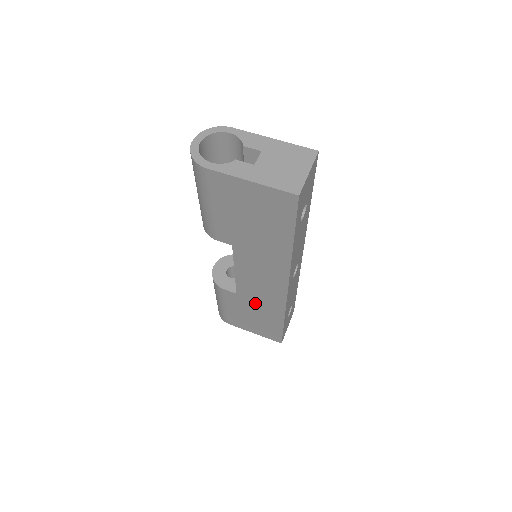
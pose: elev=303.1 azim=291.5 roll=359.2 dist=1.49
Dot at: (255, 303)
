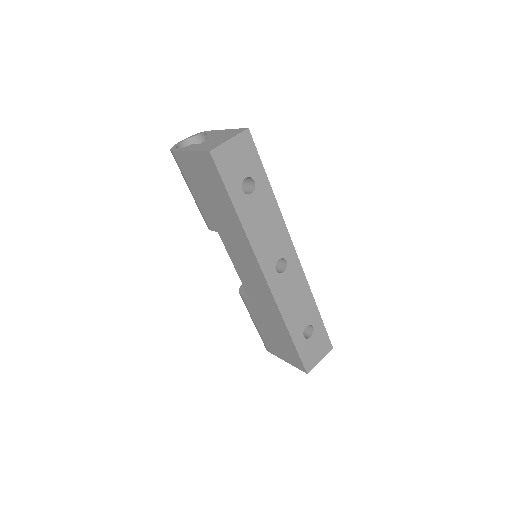
Dot at: (263, 309)
